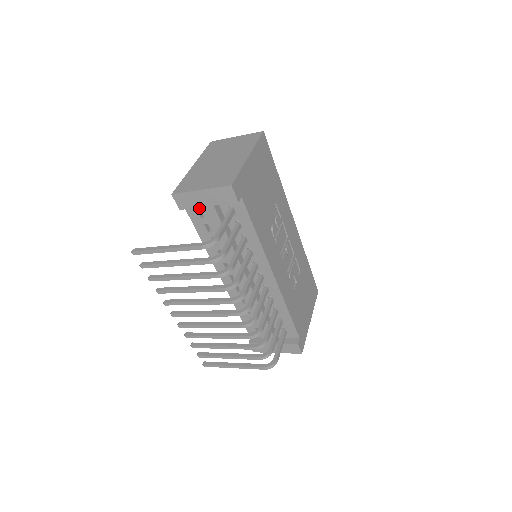
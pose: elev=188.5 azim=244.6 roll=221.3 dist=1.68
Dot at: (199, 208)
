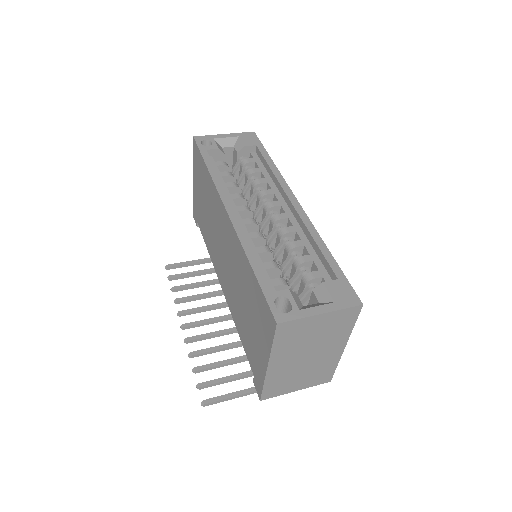
Dot at: occluded
